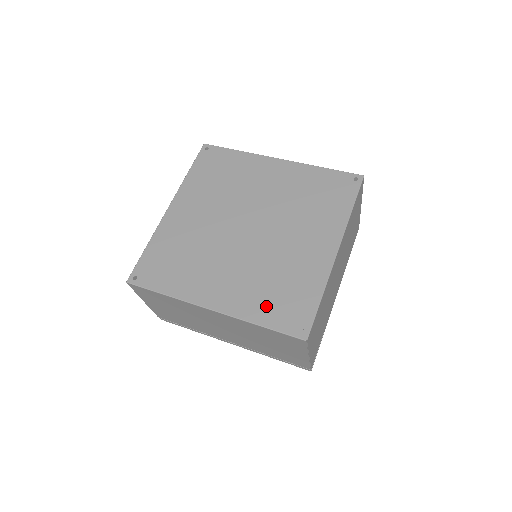
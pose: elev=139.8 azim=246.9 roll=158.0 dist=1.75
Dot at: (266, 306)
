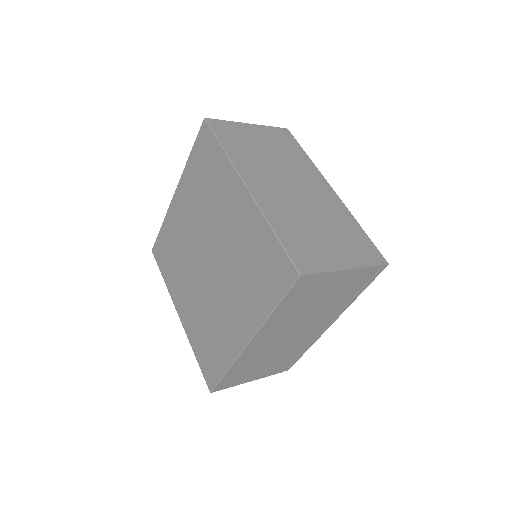
Dot at: (200, 344)
